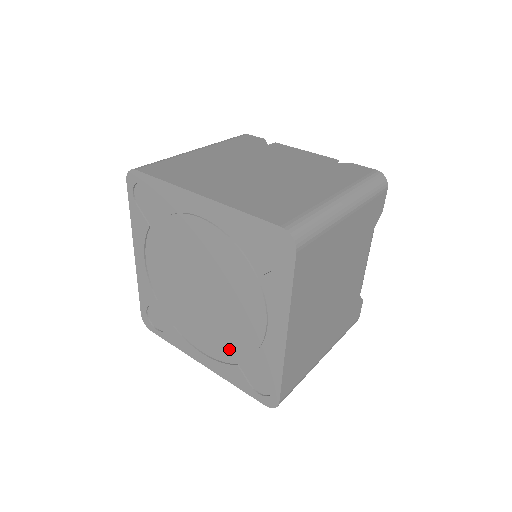
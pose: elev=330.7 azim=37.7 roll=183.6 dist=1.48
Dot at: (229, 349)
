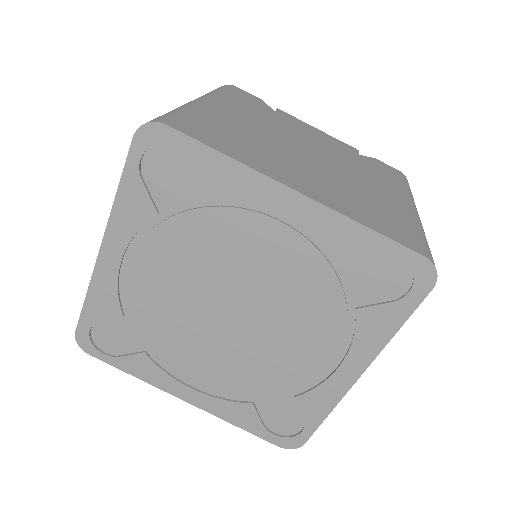
Dot at: (247, 385)
